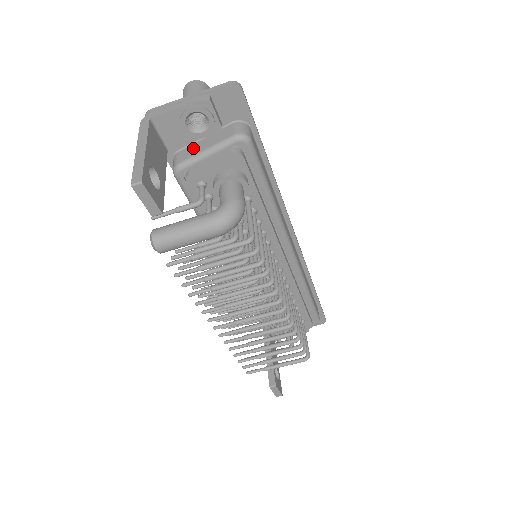
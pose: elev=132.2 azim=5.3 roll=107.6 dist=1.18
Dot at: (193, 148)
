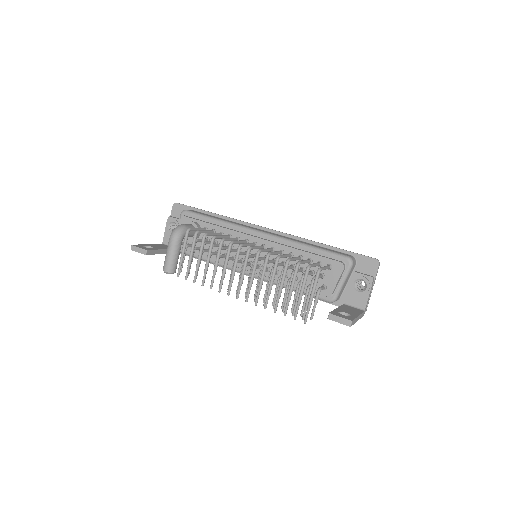
Dot at: occluded
